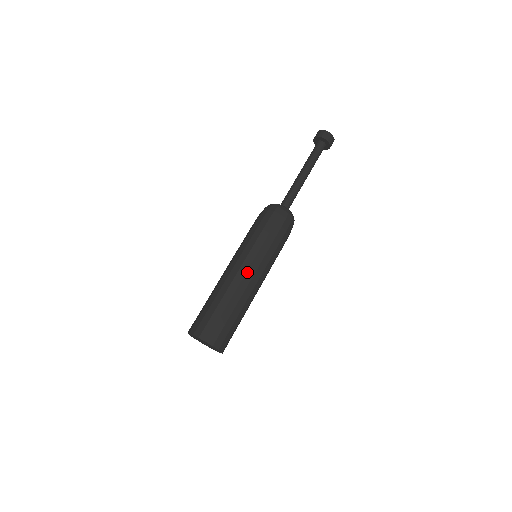
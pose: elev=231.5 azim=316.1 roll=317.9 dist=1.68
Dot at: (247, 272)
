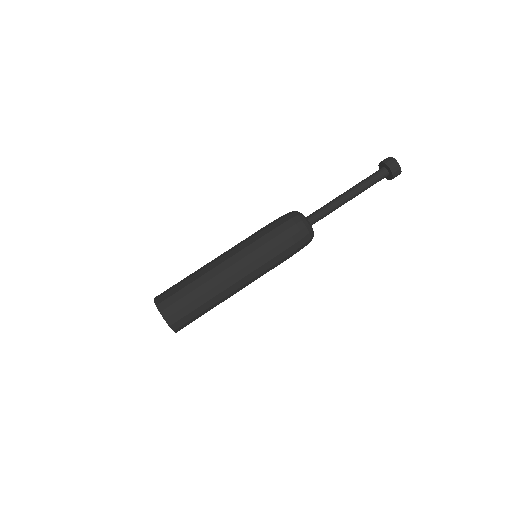
Dot at: (232, 265)
